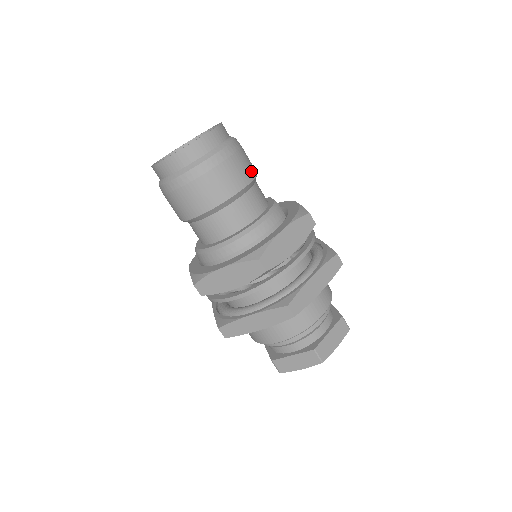
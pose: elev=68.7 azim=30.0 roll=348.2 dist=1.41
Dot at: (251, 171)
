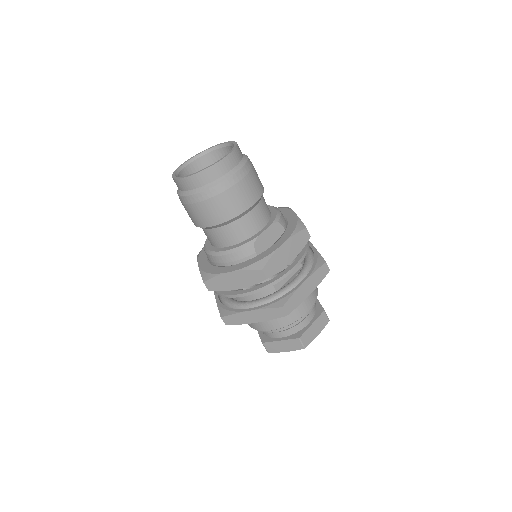
Dot at: (231, 212)
